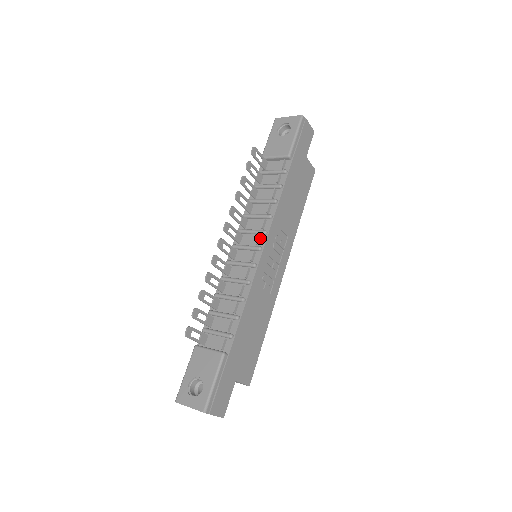
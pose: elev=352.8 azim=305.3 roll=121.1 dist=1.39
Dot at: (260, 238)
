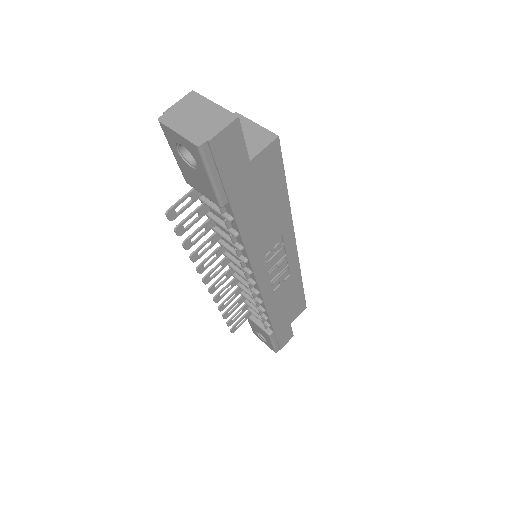
Dot at: occluded
